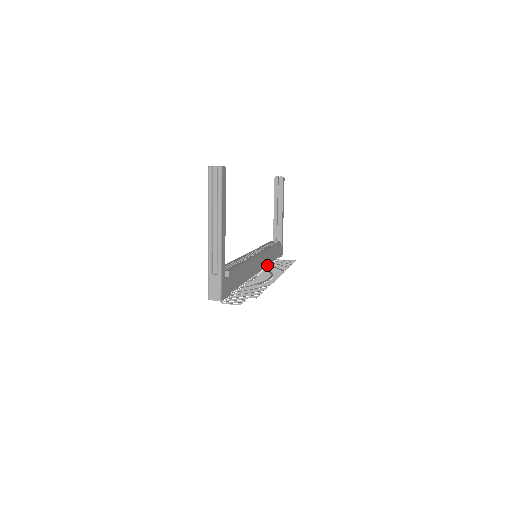
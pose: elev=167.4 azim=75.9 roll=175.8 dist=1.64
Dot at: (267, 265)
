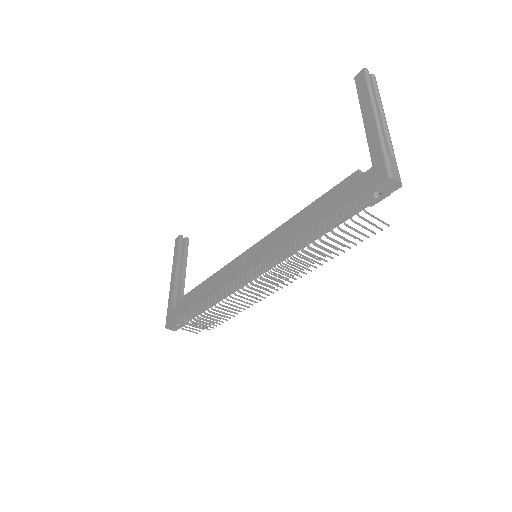
Dot at: (235, 291)
